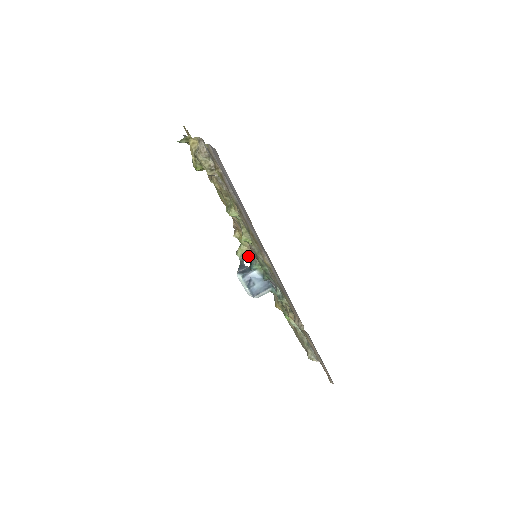
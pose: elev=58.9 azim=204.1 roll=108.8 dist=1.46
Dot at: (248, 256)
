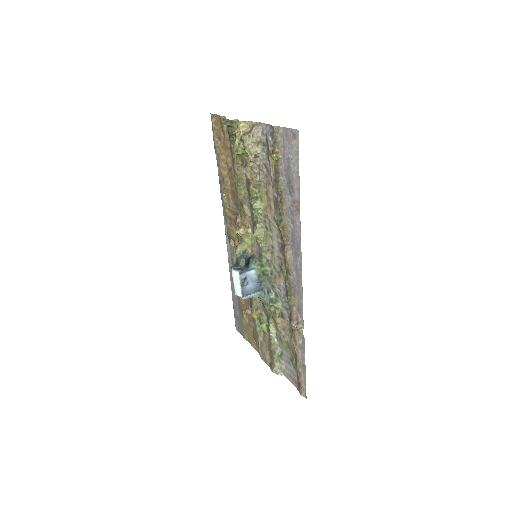
Dot at: (246, 255)
